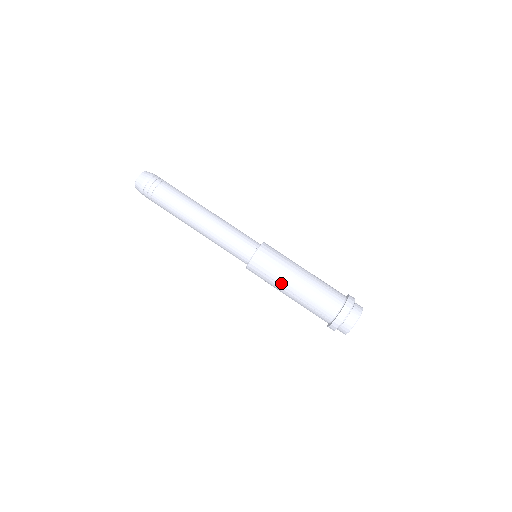
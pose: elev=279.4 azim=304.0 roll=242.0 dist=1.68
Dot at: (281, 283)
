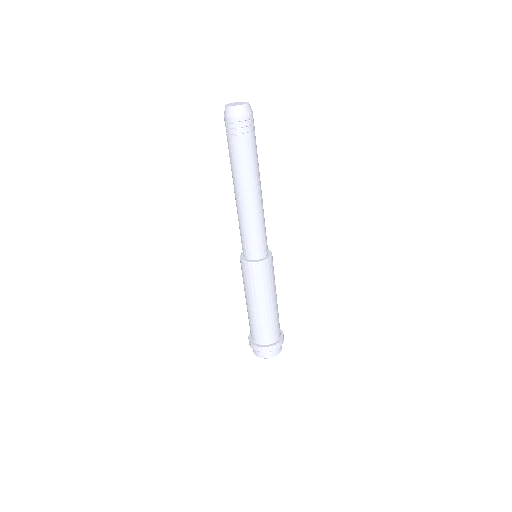
Dot at: (257, 296)
